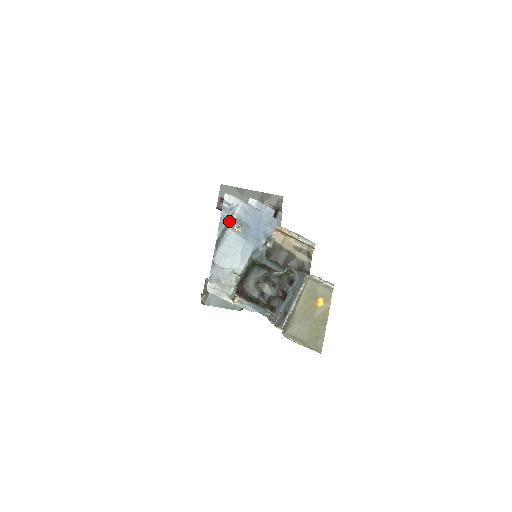
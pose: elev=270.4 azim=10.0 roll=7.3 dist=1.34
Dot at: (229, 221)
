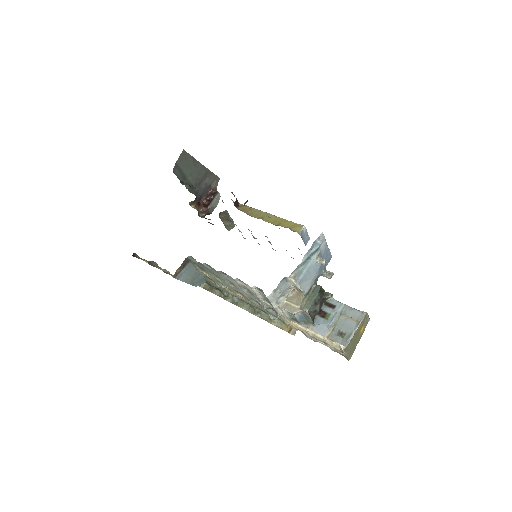
Dot at: (314, 252)
